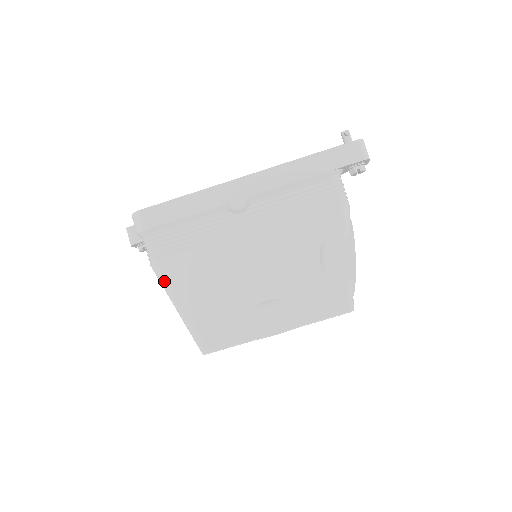
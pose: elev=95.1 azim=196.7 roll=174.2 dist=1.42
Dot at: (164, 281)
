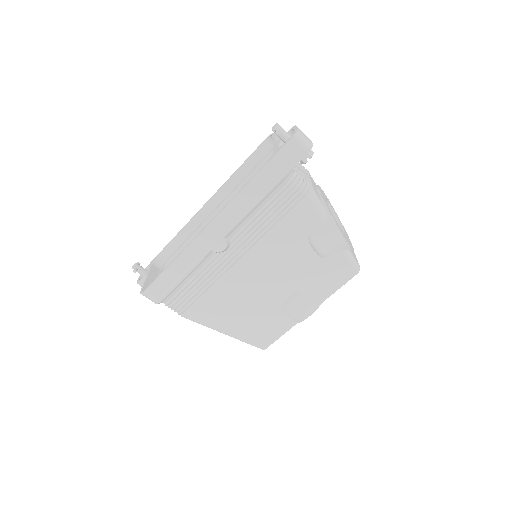
Dot at: (201, 324)
